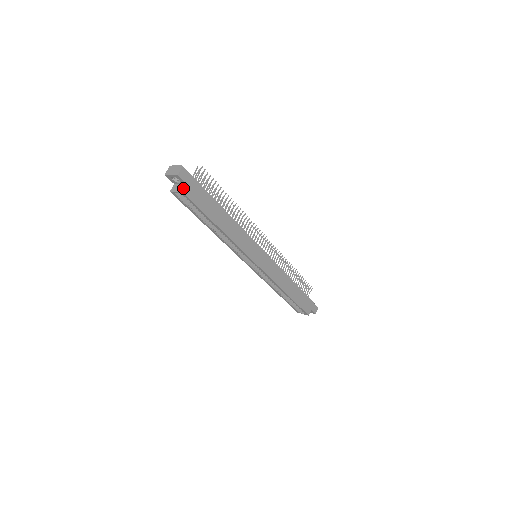
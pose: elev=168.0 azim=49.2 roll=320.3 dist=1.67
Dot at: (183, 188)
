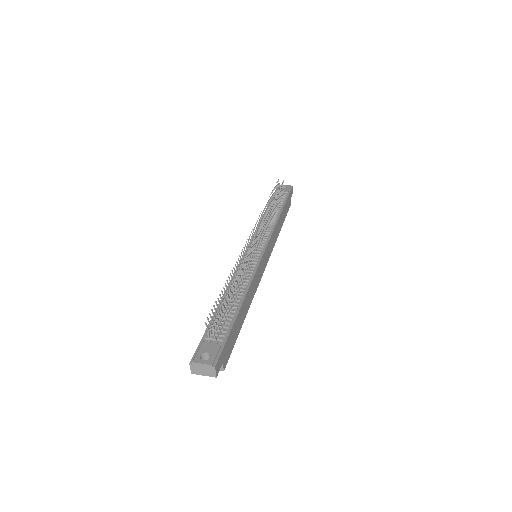
Dot at: occluded
